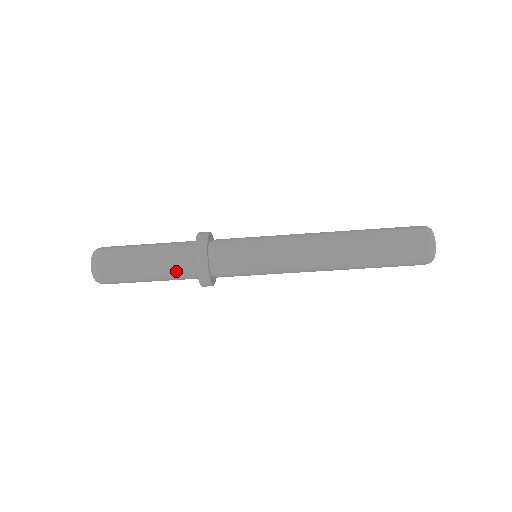
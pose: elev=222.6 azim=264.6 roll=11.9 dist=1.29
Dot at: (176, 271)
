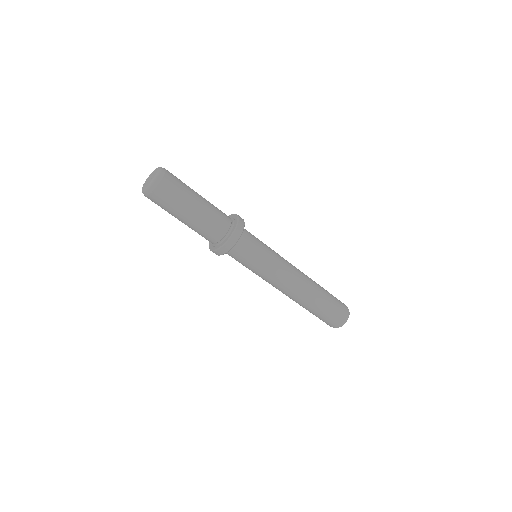
Dot at: (212, 227)
